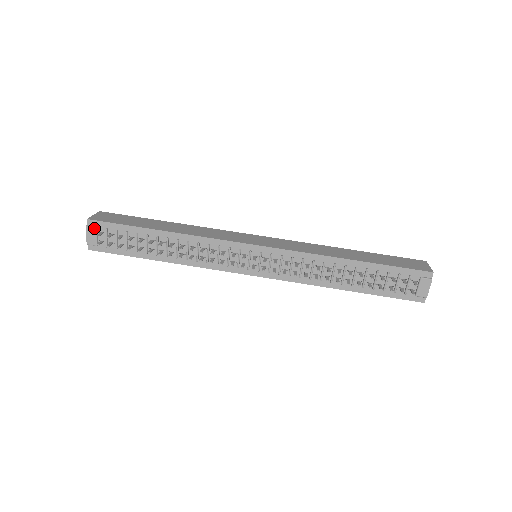
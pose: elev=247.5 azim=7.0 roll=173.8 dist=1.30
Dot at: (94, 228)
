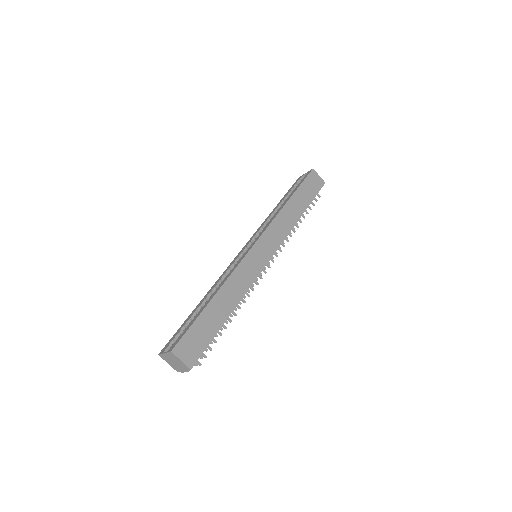
Dot at: occluded
